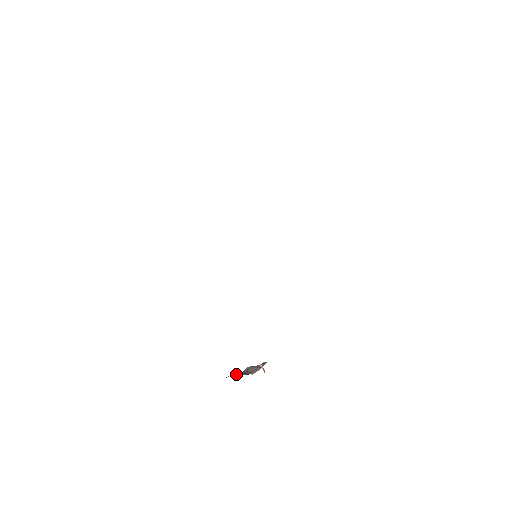
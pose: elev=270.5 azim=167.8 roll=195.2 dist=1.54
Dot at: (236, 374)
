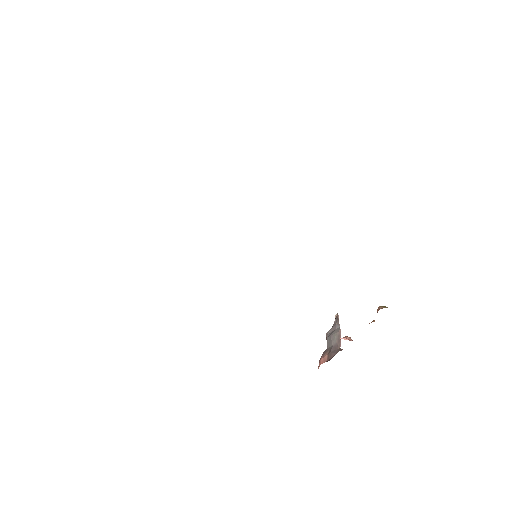
Dot at: (324, 357)
